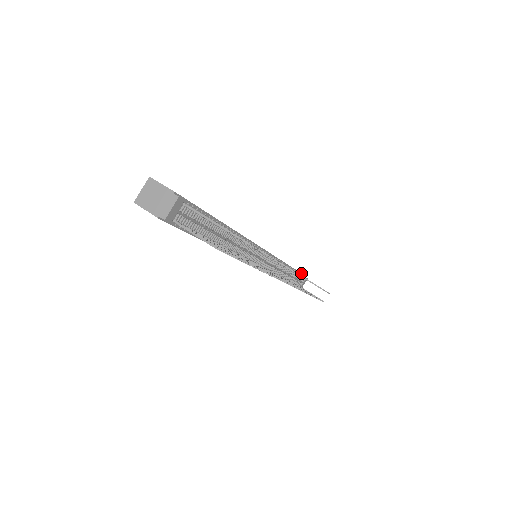
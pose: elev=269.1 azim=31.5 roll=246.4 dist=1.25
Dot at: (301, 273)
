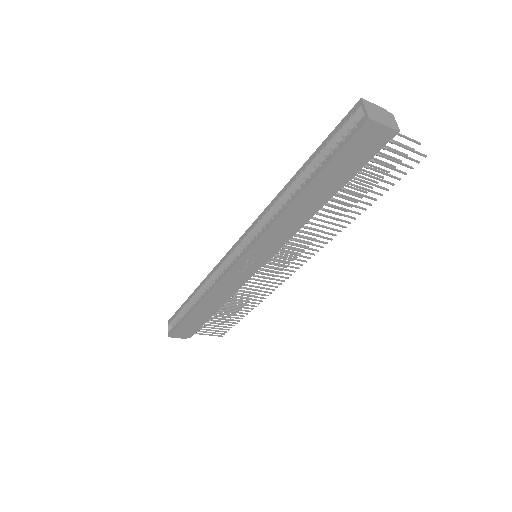
Dot at: occluded
